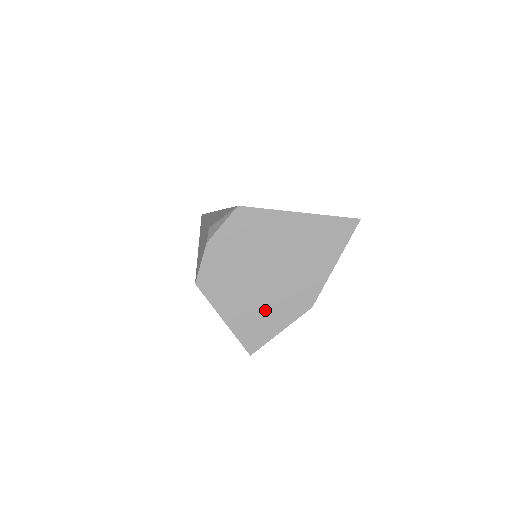
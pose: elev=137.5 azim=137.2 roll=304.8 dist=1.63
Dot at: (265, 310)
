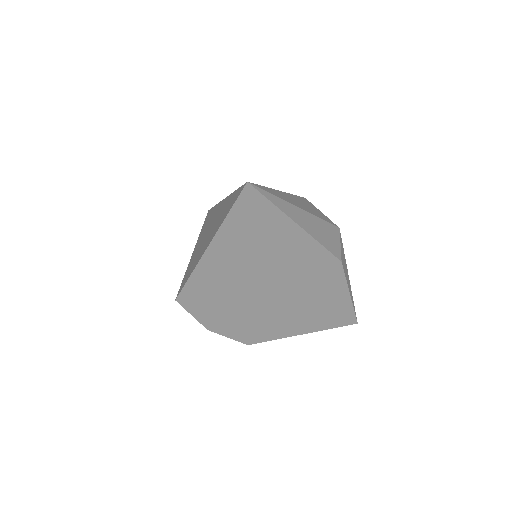
Dot at: (313, 303)
